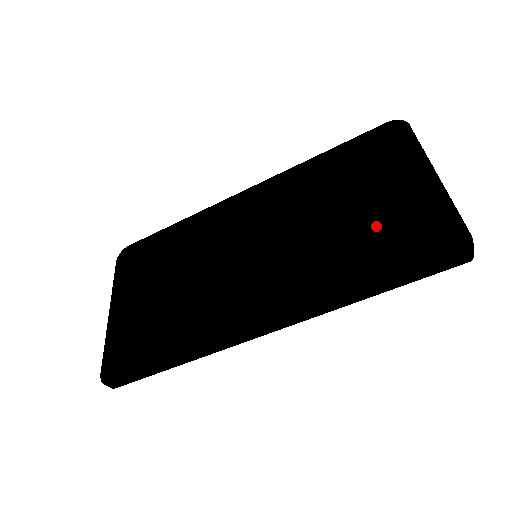
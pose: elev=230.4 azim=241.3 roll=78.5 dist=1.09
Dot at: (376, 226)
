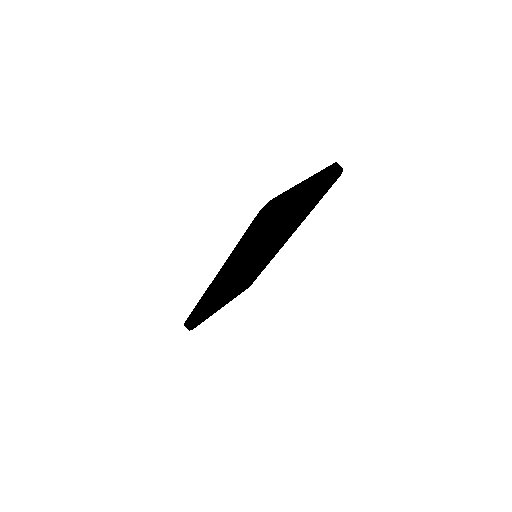
Dot at: occluded
